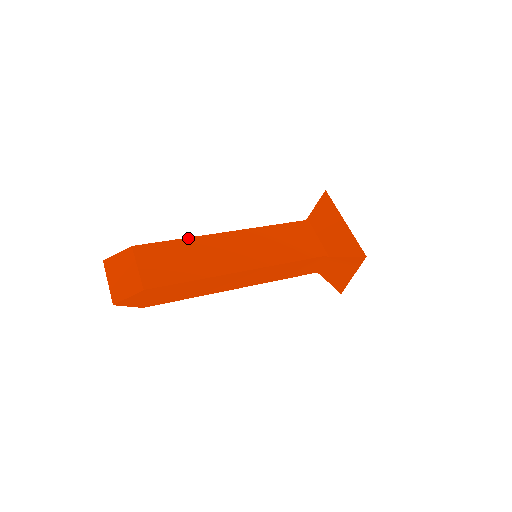
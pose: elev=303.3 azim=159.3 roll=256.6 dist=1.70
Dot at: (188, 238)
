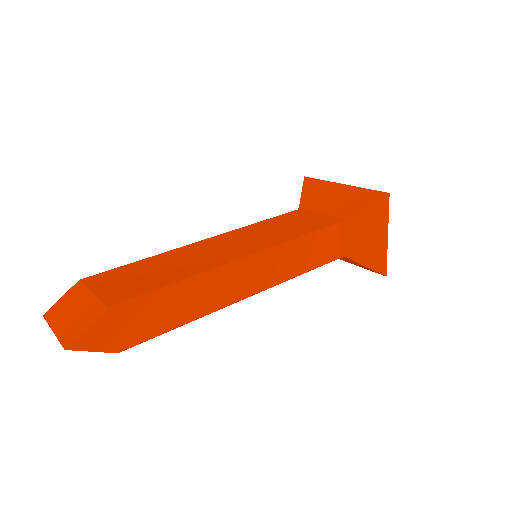
Dot at: (157, 255)
